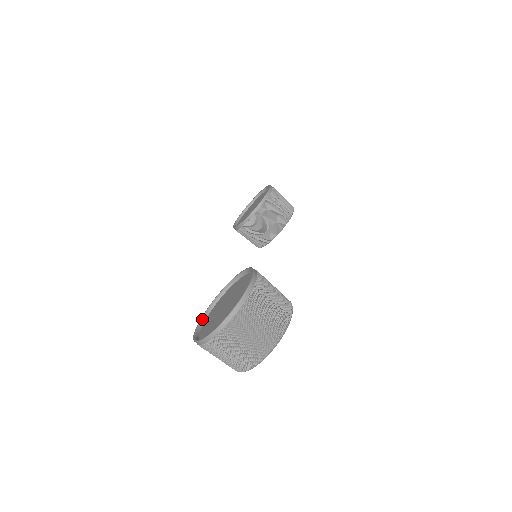
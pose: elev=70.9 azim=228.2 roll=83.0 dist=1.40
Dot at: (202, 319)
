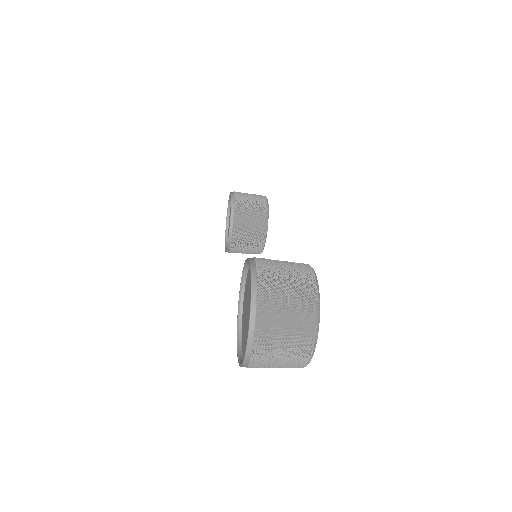
Dot at: (238, 343)
